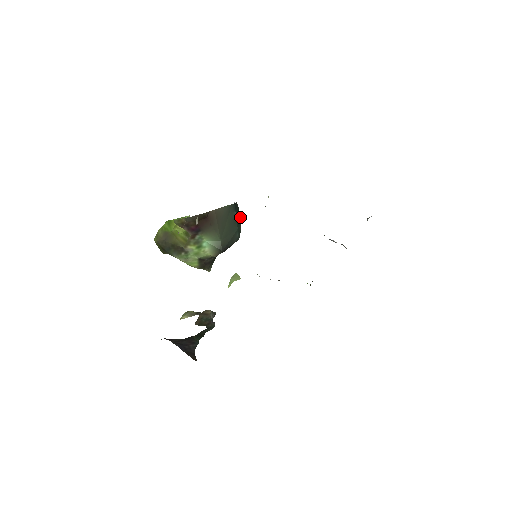
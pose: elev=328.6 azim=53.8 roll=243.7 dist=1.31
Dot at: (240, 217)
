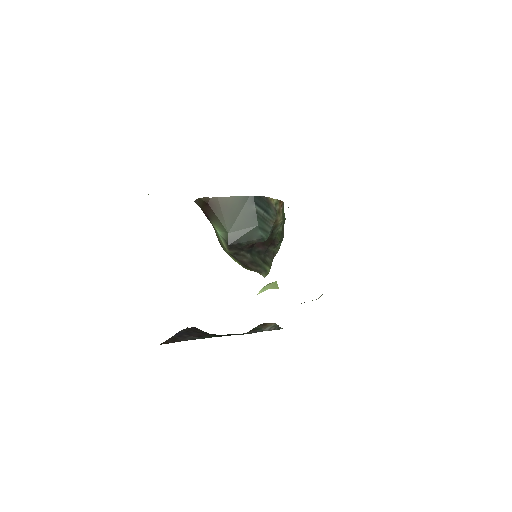
Dot at: (272, 215)
